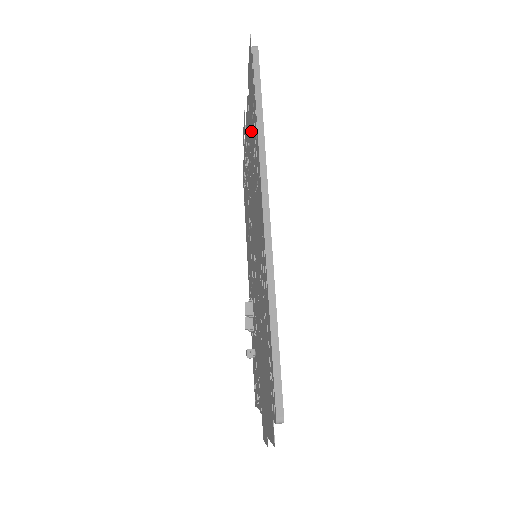
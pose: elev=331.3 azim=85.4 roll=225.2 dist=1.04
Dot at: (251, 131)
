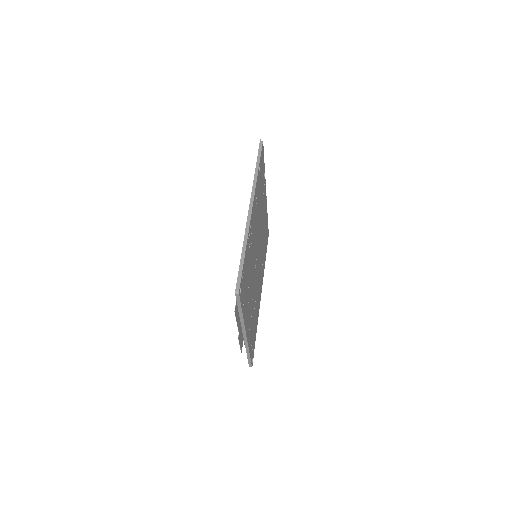
Dot at: occluded
